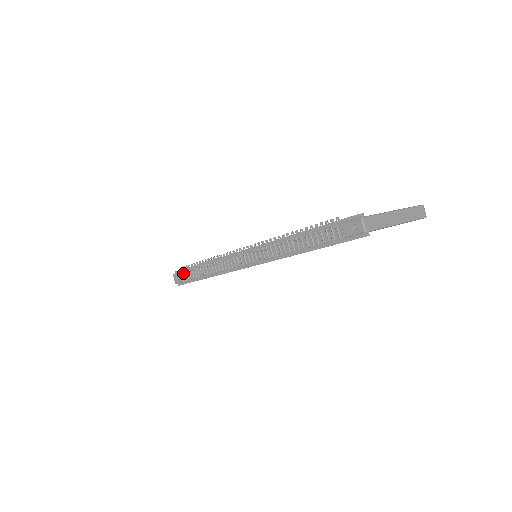
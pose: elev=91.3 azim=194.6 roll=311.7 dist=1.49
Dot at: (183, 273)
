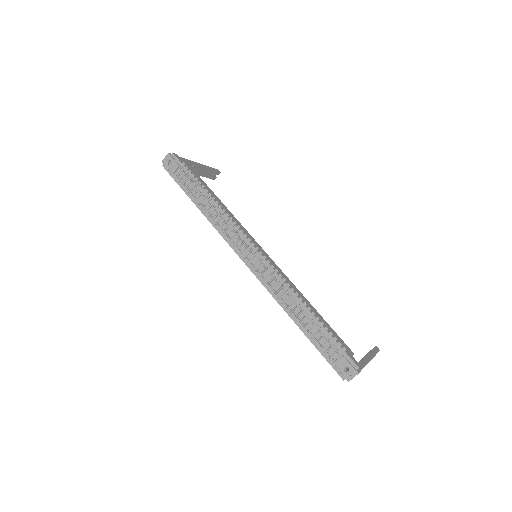
Dot at: (180, 169)
